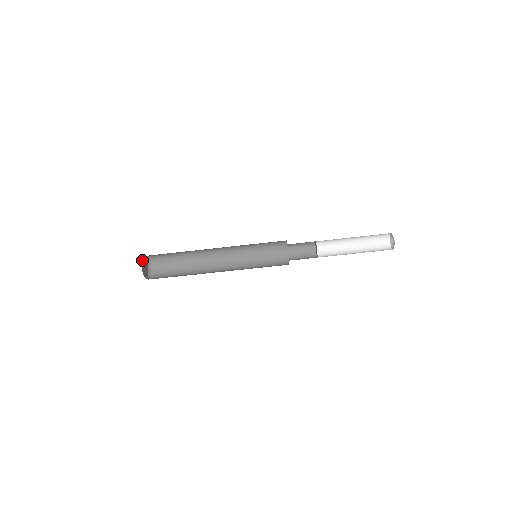
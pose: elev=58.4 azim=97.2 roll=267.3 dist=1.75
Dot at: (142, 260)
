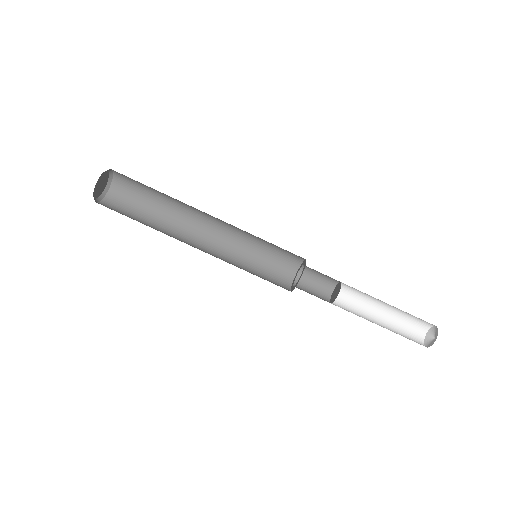
Dot at: (108, 172)
